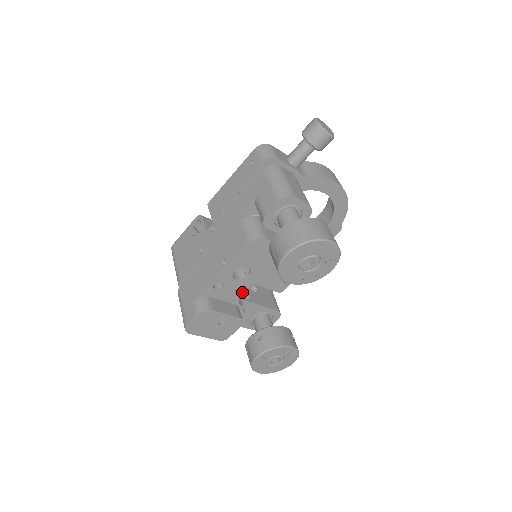
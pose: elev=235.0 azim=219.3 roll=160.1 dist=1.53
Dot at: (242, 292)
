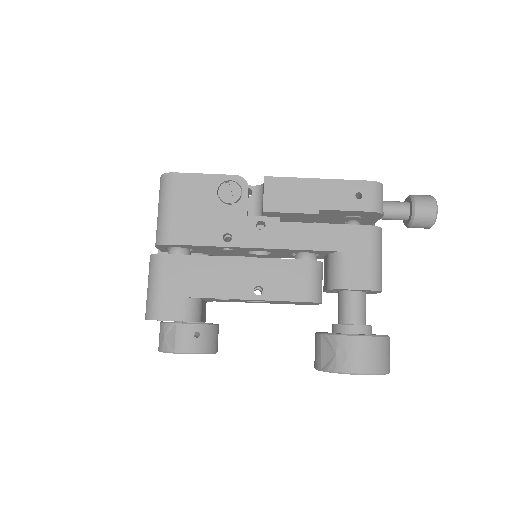
Dot at: (229, 301)
